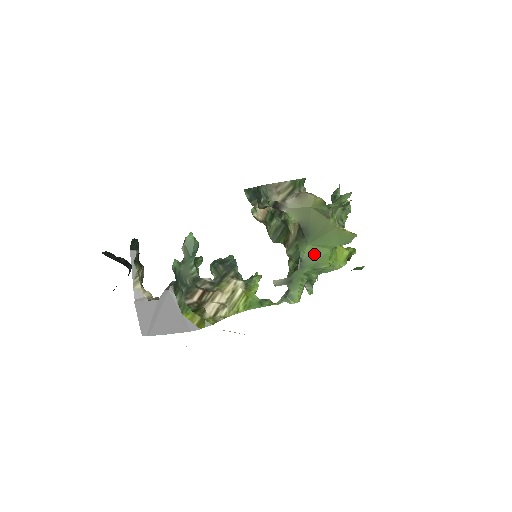
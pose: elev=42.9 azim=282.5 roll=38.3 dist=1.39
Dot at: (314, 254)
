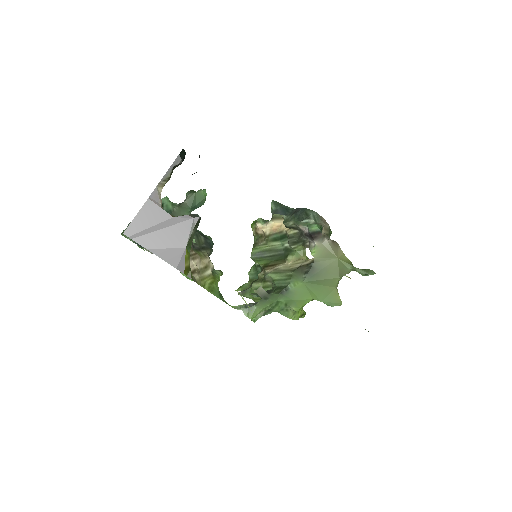
Dot at: (300, 293)
